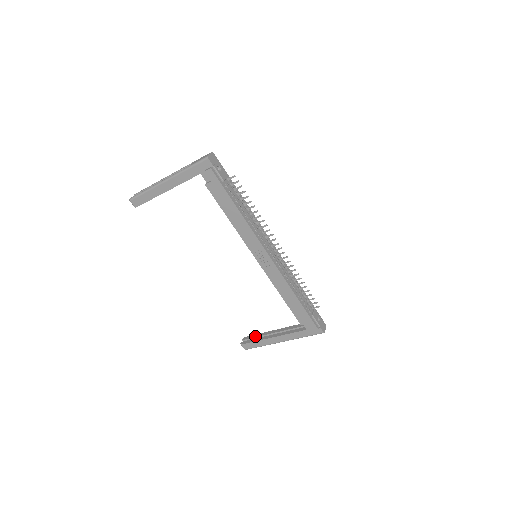
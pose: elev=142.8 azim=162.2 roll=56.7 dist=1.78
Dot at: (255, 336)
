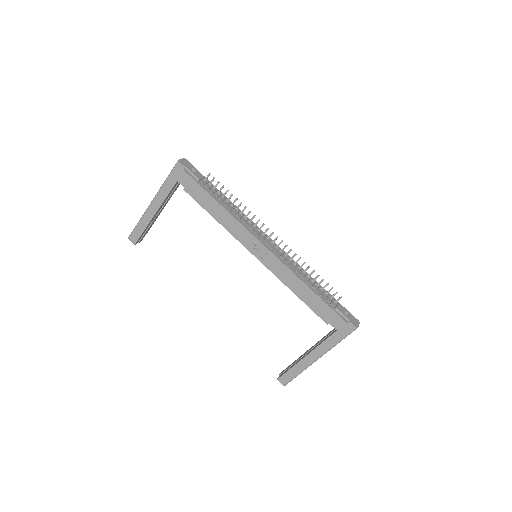
Dot at: (290, 365)
